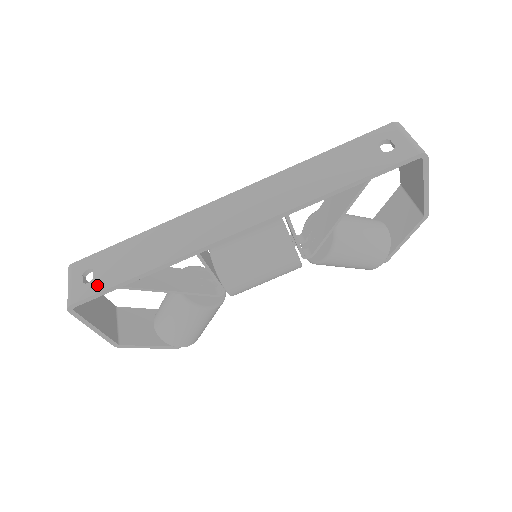
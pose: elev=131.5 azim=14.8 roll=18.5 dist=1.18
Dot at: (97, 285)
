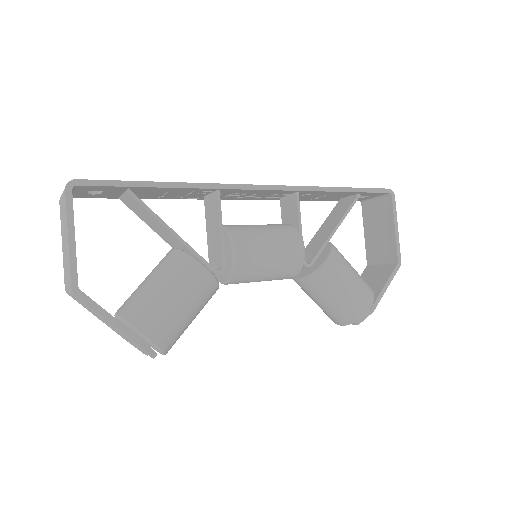
Dot at: occluded
